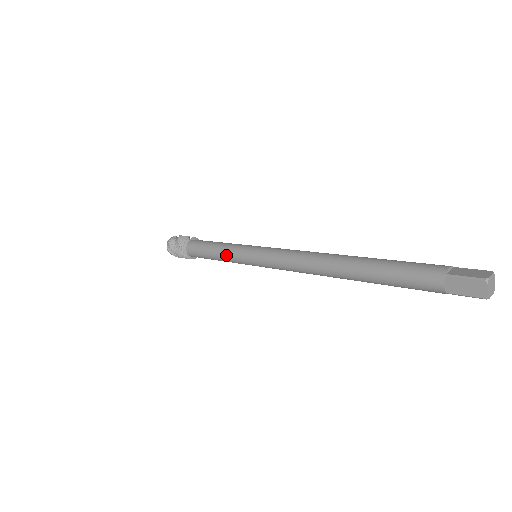
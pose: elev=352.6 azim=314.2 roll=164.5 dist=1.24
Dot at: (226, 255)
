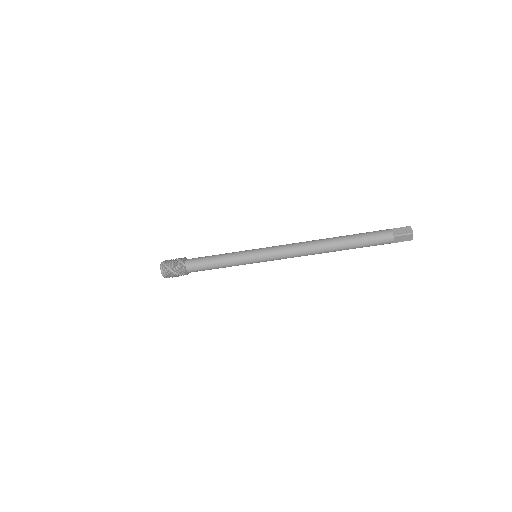
Dot at: (232, 254)
